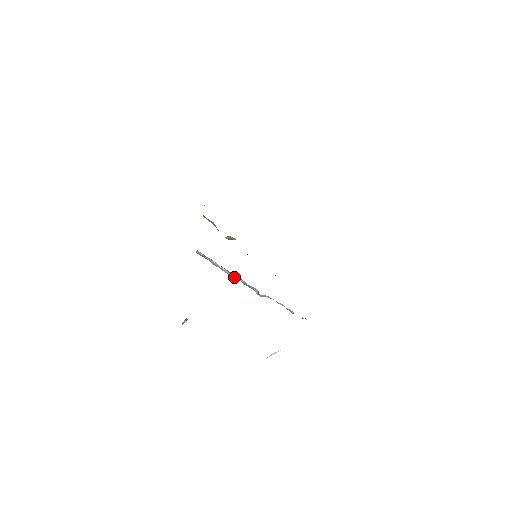
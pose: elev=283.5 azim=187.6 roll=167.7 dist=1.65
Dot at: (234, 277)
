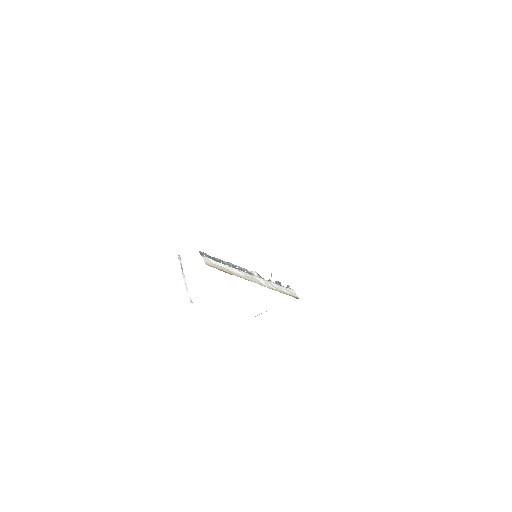
Dot at: (233, 265)
